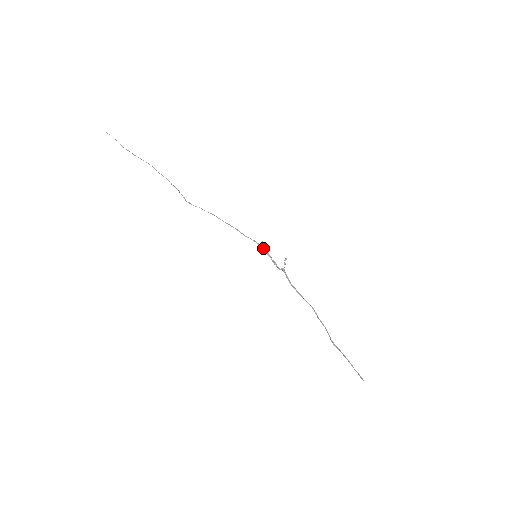
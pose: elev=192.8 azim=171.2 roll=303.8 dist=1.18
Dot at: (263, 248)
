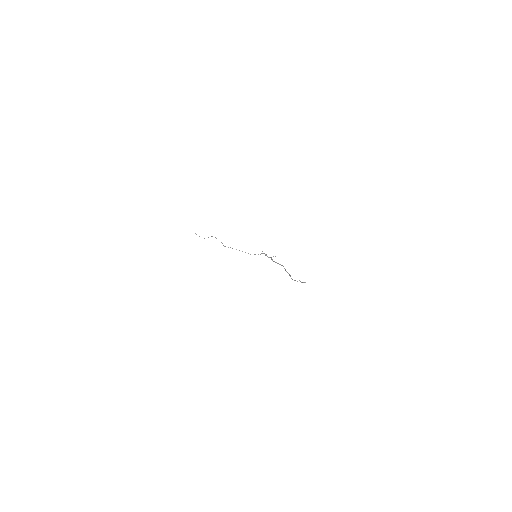
Dot at: (262, 253)
